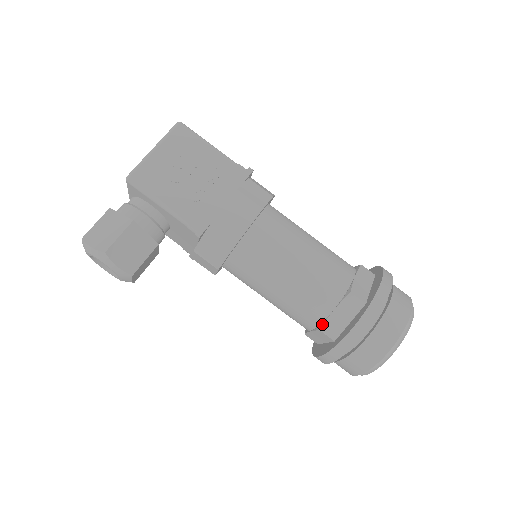
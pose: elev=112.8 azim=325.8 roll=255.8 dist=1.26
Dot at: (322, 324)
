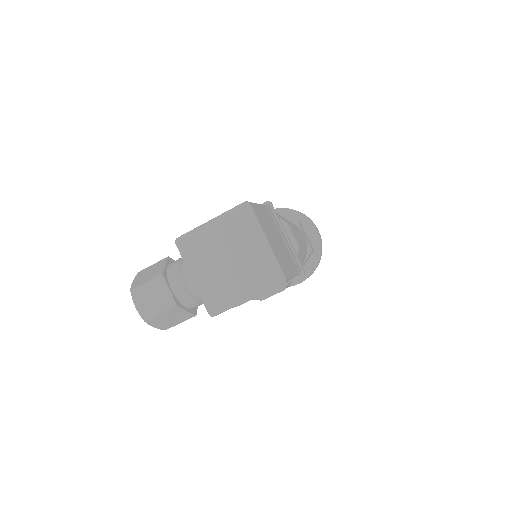
Dot at: occluded
